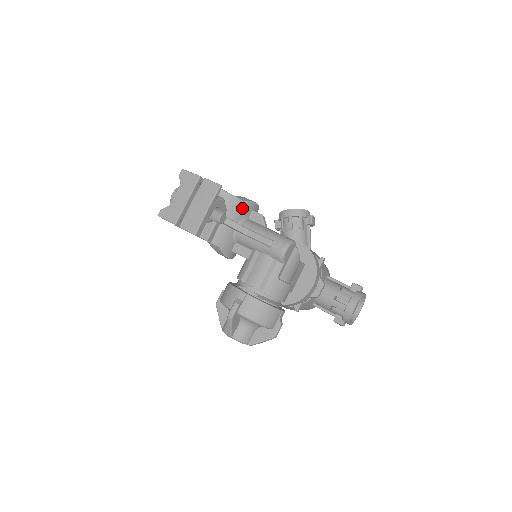
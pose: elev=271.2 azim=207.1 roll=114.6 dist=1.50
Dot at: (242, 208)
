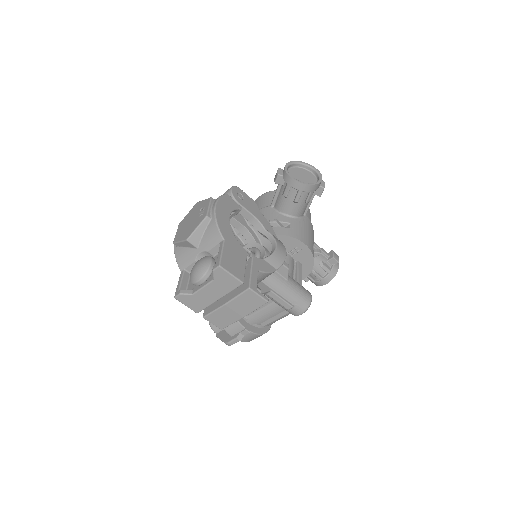
Dot at: occluded
